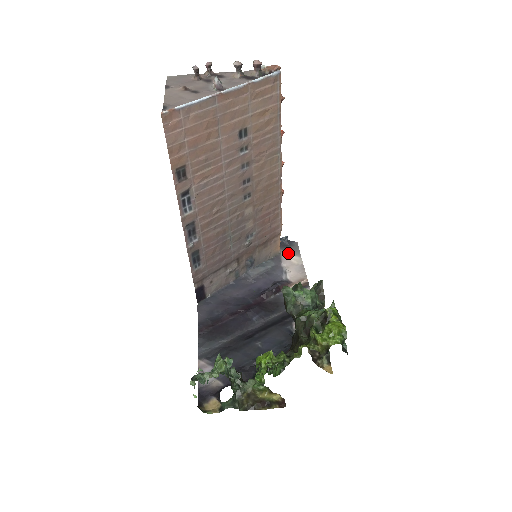
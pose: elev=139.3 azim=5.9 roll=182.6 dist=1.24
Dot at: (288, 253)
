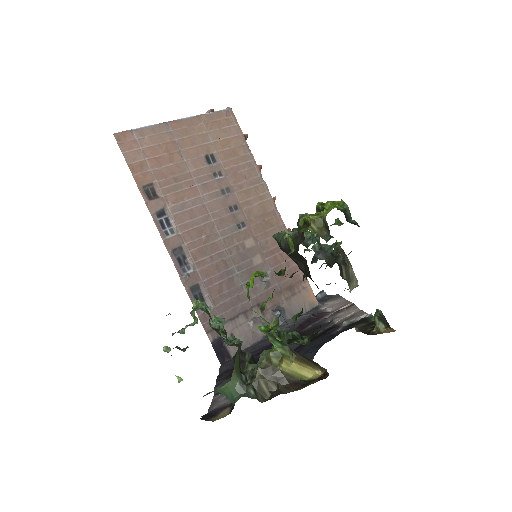
Dot at: (328, 302)
